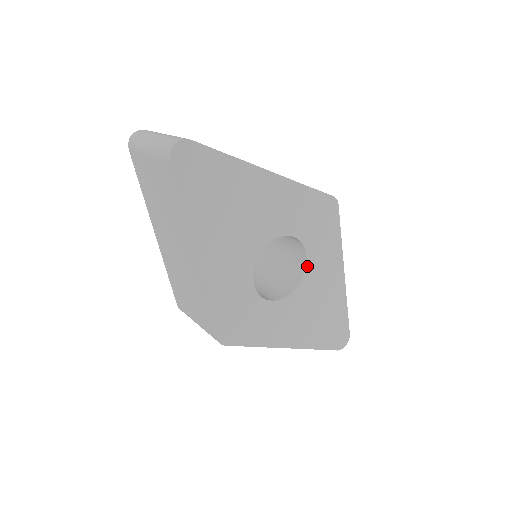
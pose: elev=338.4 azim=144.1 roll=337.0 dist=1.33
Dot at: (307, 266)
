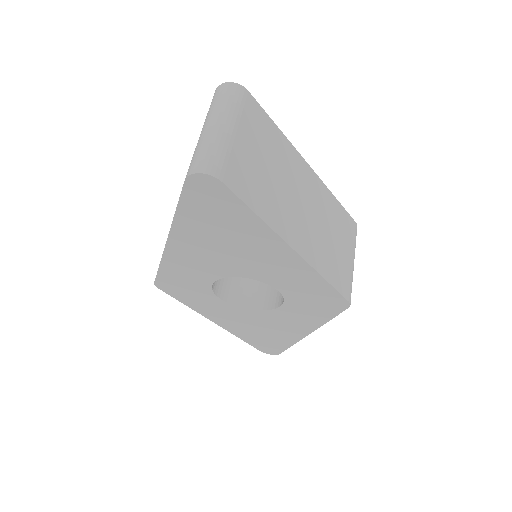
Dot at: (276, 309)
